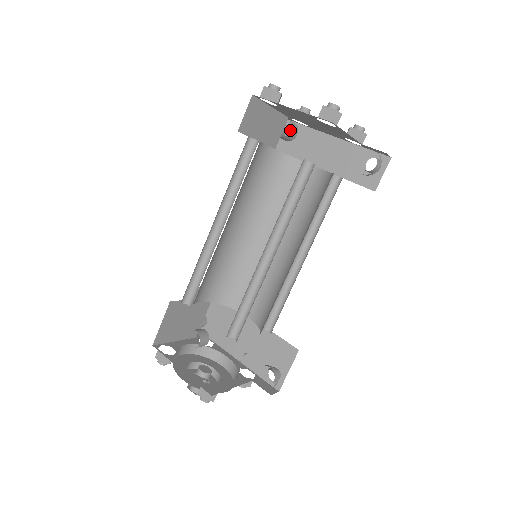
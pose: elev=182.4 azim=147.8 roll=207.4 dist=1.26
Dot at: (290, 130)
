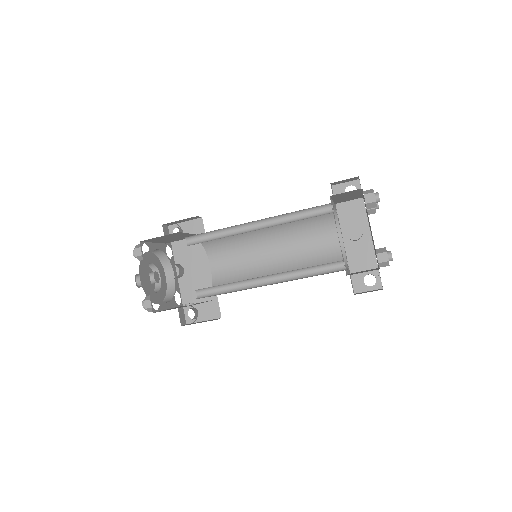
Dot at: occluded
